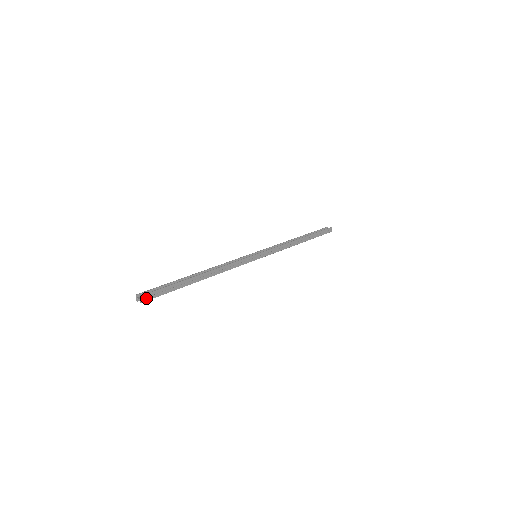
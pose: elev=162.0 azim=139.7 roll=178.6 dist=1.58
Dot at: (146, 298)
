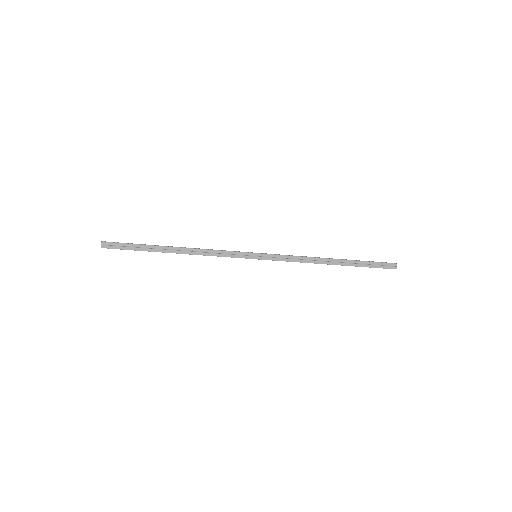
Dot at: (107, 246)
